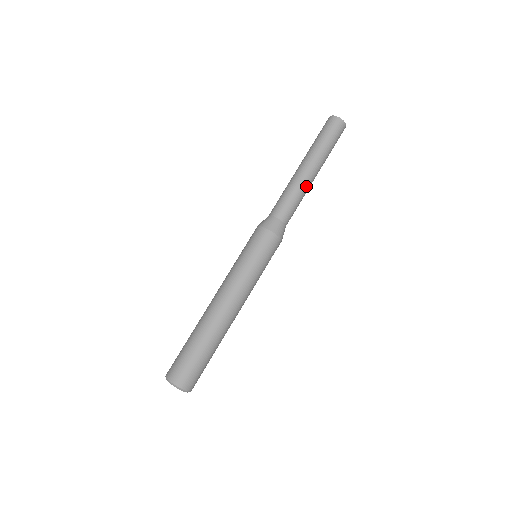
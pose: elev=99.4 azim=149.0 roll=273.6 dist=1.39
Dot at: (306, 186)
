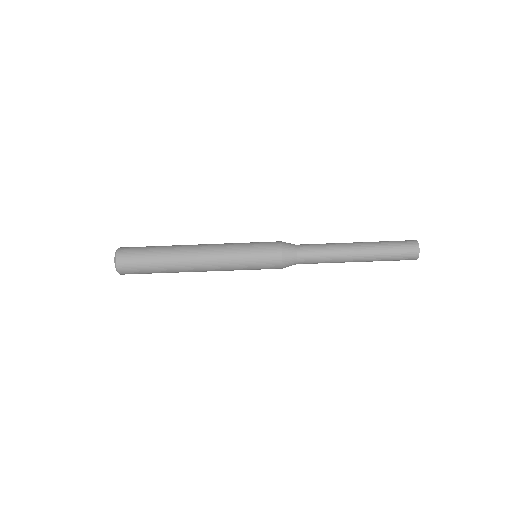
Dot at: (340, 259)
